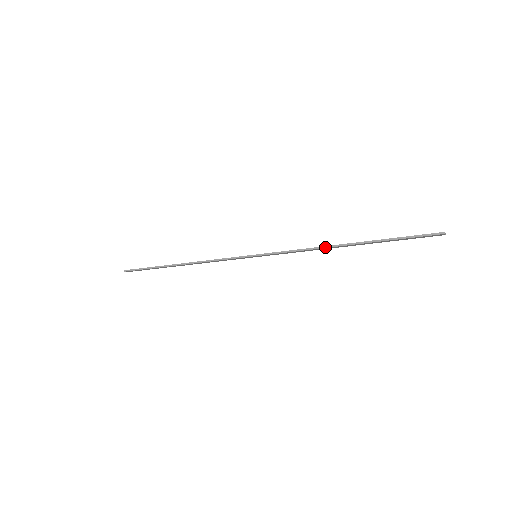
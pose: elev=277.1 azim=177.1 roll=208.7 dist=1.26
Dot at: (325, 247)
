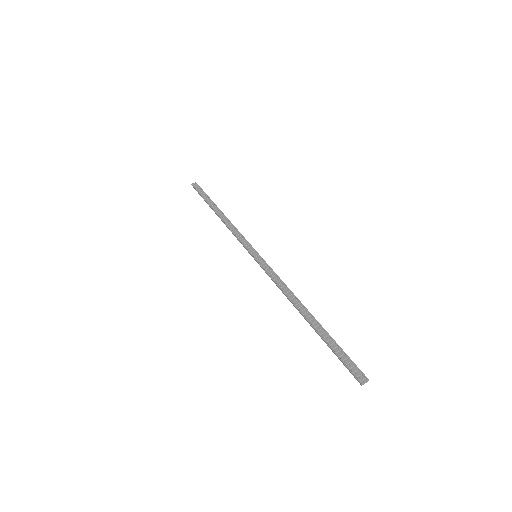
Dot at: occluded
